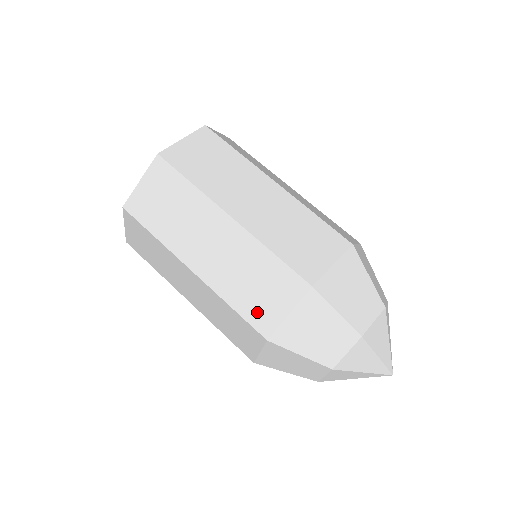
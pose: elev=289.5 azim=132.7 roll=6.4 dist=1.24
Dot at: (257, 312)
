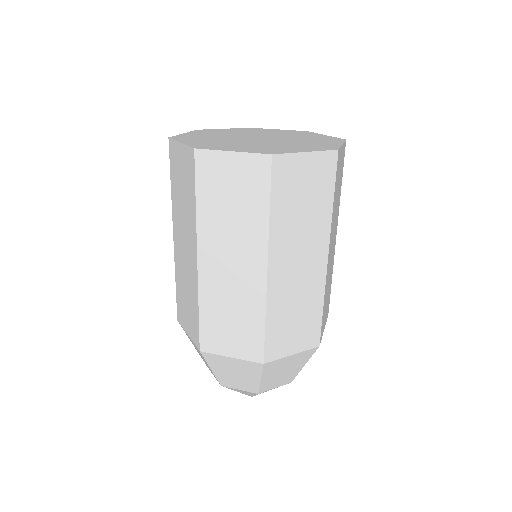
Dot at: (277, 339)
